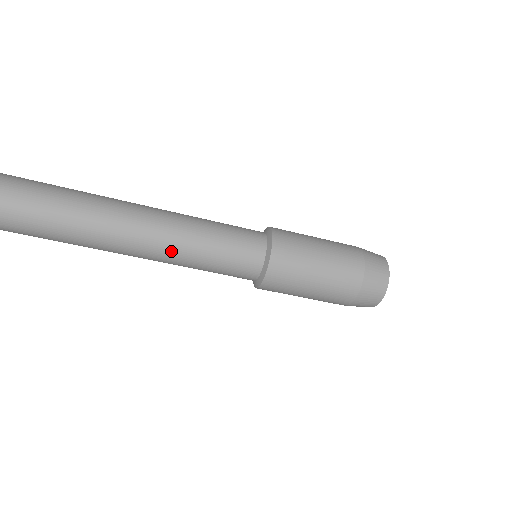
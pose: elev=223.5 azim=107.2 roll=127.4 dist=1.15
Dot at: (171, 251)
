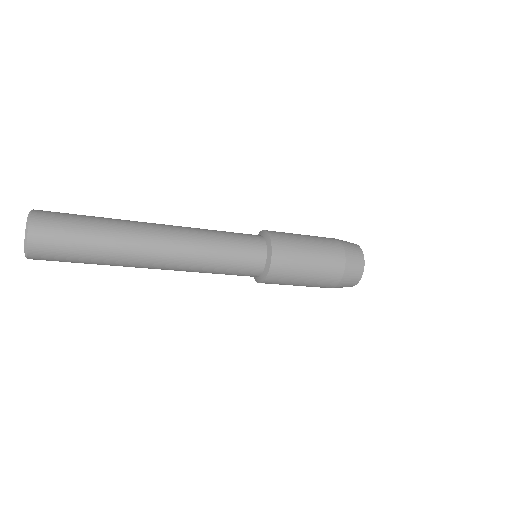
Dot at: occluded
